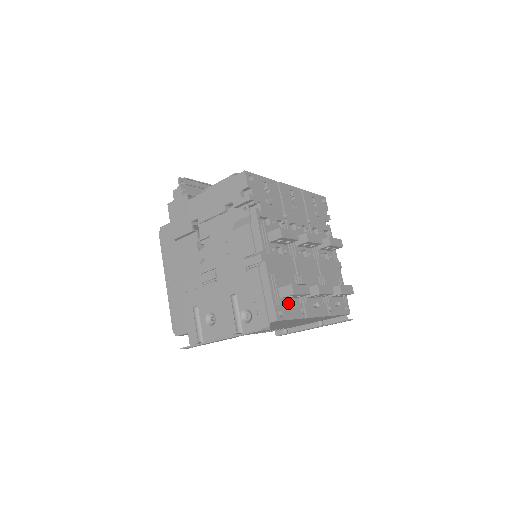
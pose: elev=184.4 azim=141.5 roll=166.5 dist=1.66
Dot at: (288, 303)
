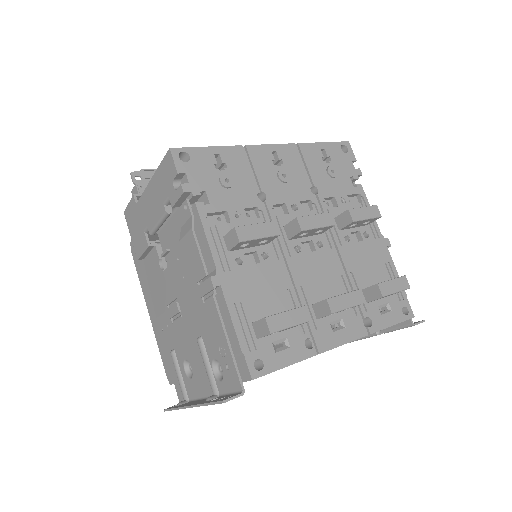
Dot at: (276, 341)
